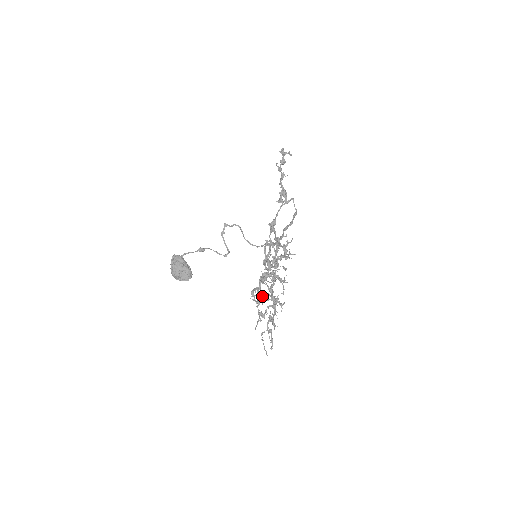
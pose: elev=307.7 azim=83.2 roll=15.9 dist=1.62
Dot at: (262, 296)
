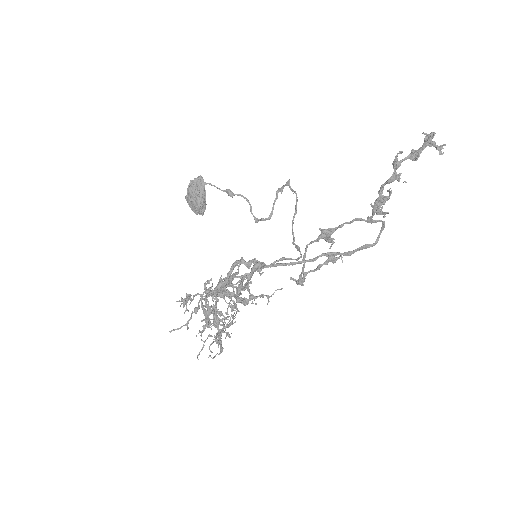
Dot at: occluded
